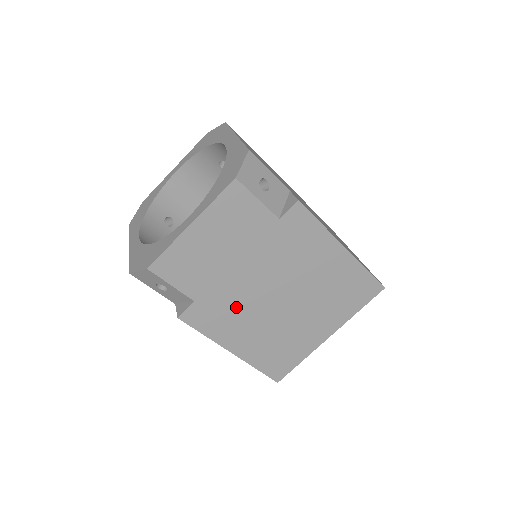
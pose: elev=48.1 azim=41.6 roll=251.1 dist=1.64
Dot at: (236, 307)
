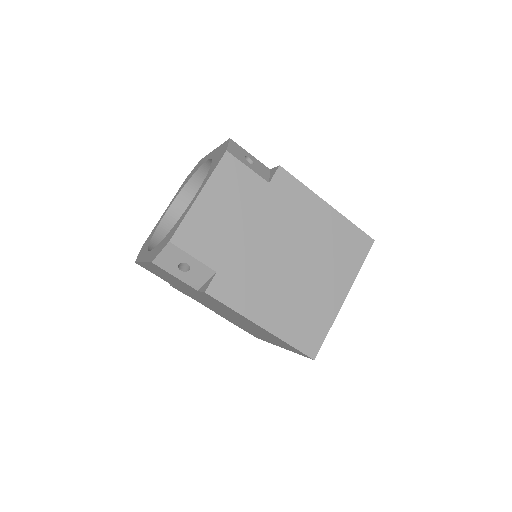
Dot at: (254, 274)
